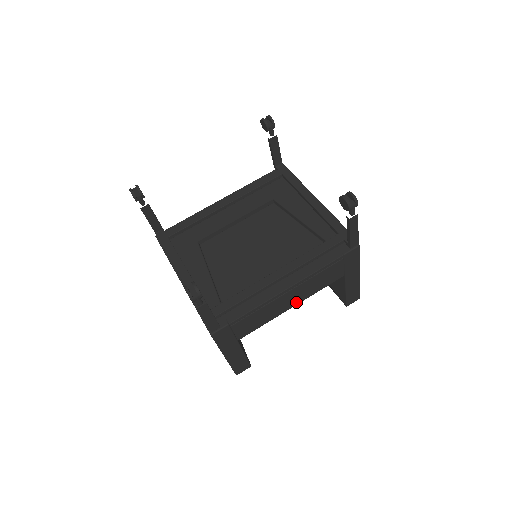
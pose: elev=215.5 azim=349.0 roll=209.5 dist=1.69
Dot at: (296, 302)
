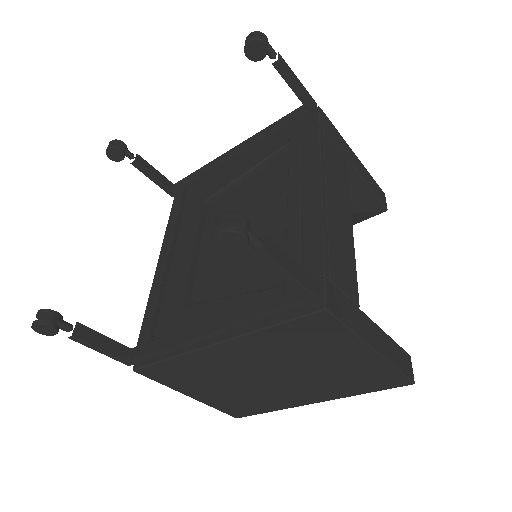
Dot at: (347, 212)
